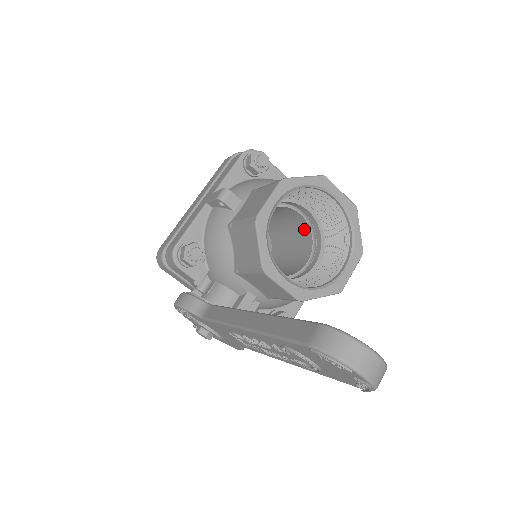
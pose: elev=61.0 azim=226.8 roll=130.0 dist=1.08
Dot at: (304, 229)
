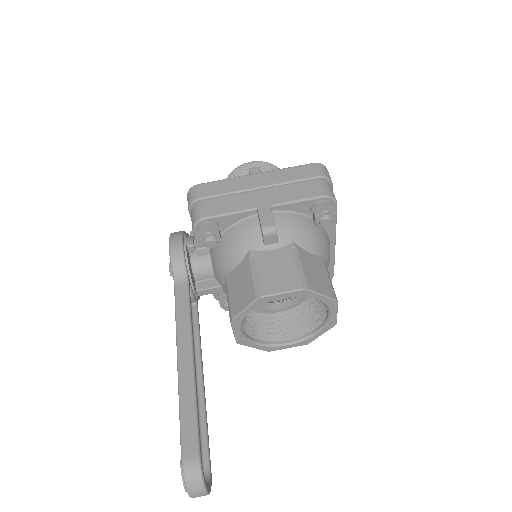
Dot at: occluded
